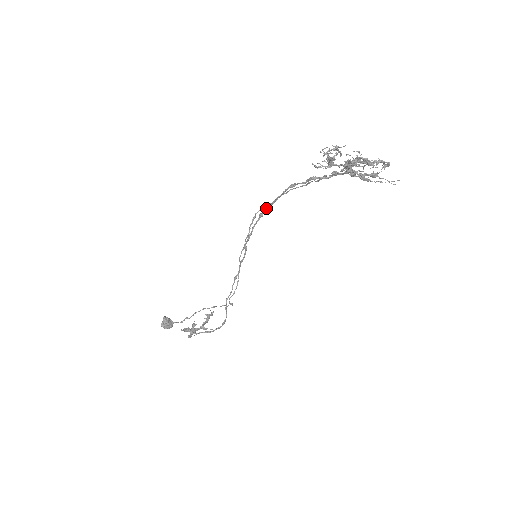
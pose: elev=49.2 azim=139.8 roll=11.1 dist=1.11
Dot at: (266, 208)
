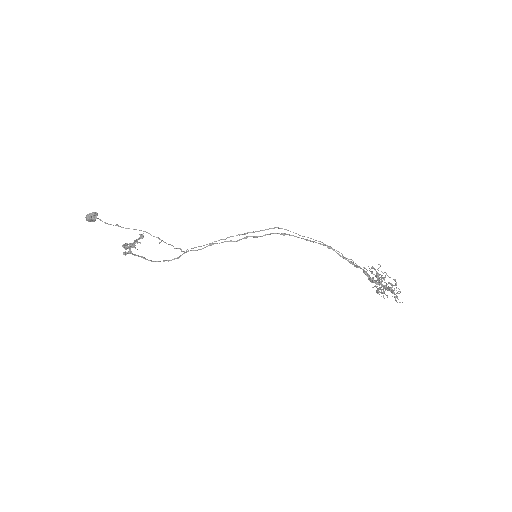
Dot at: (293, 235)
